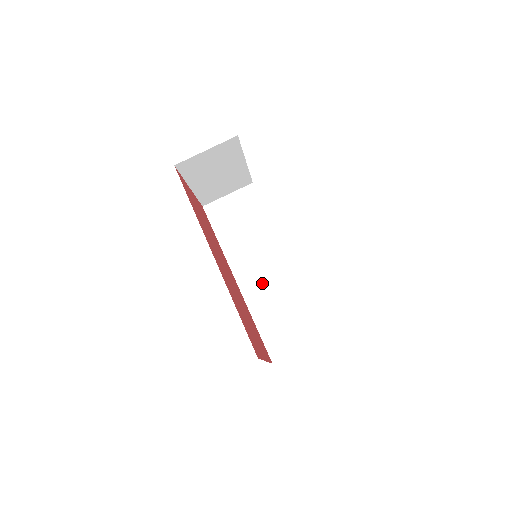
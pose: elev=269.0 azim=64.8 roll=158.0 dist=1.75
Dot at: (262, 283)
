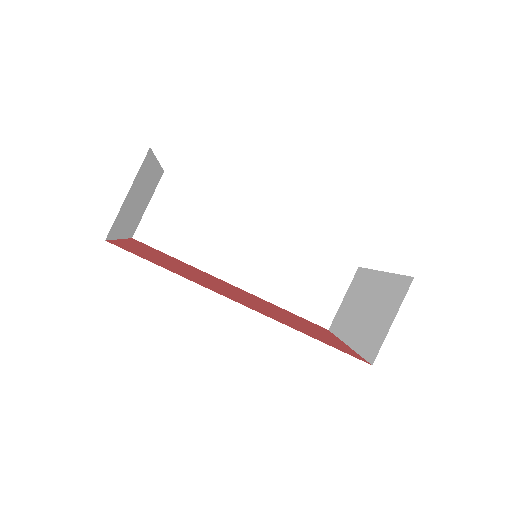
Dot at: (260, 267)
